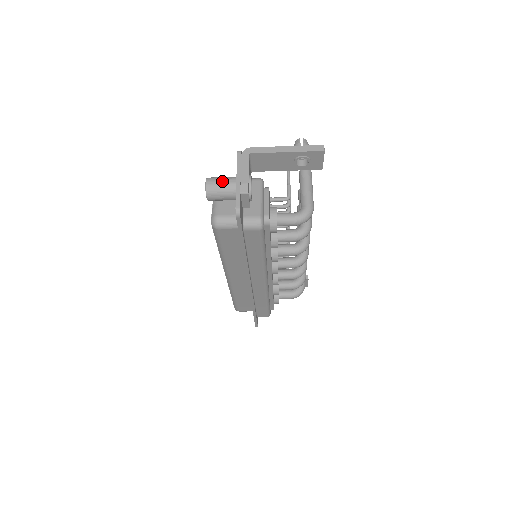
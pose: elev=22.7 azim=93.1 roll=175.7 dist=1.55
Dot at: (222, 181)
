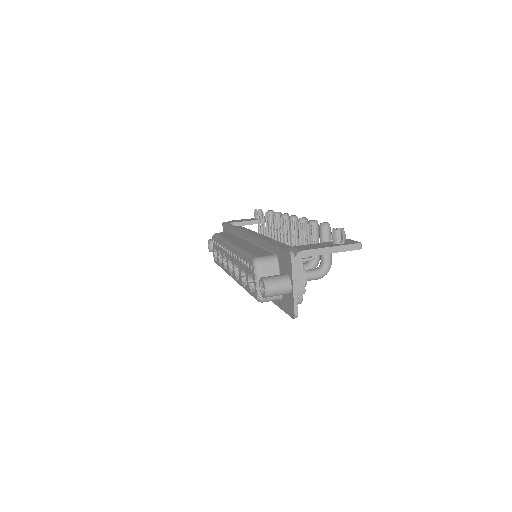
Dot at: (279, 287)
